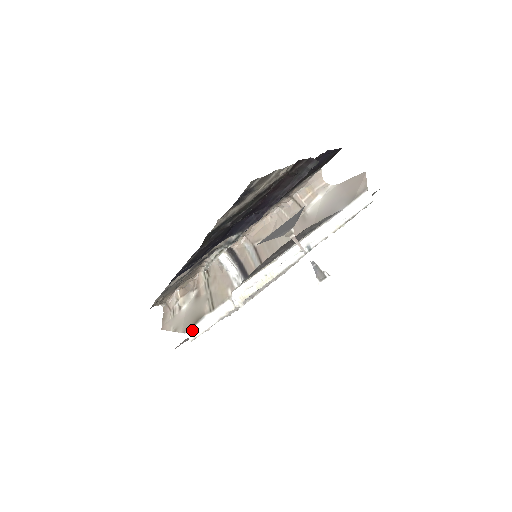
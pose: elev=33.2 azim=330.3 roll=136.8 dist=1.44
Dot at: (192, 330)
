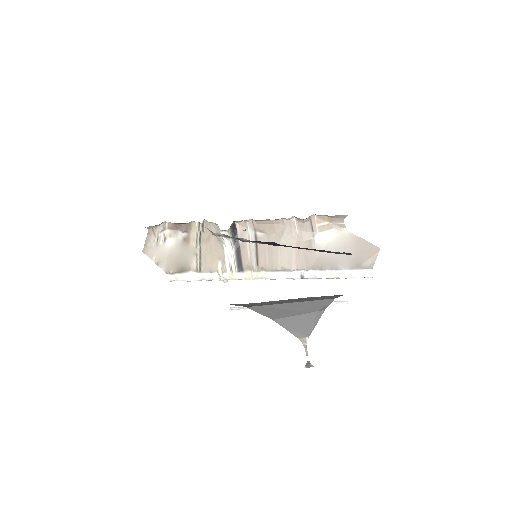
Dot at: (175, 275)
